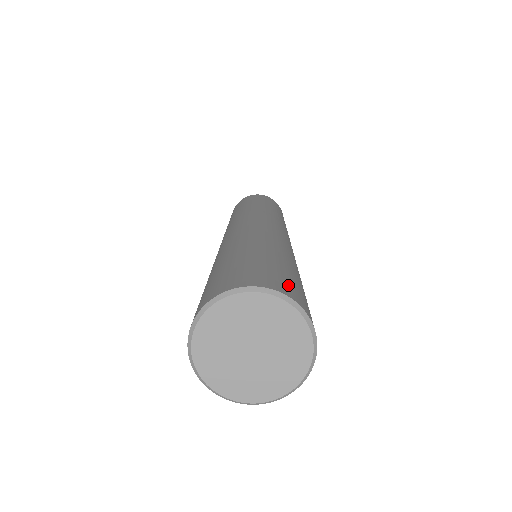
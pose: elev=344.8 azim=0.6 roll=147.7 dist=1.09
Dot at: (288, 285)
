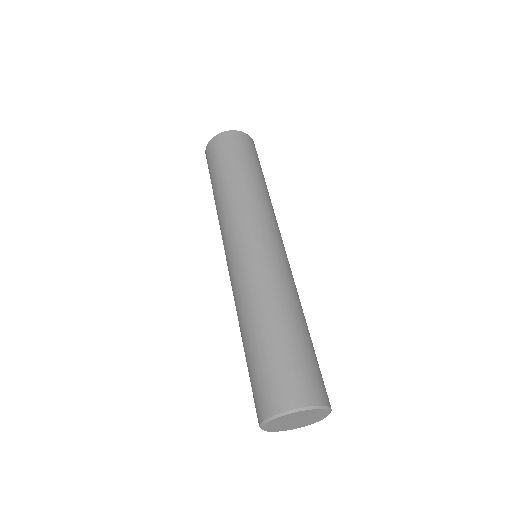
Dot at: occluded
